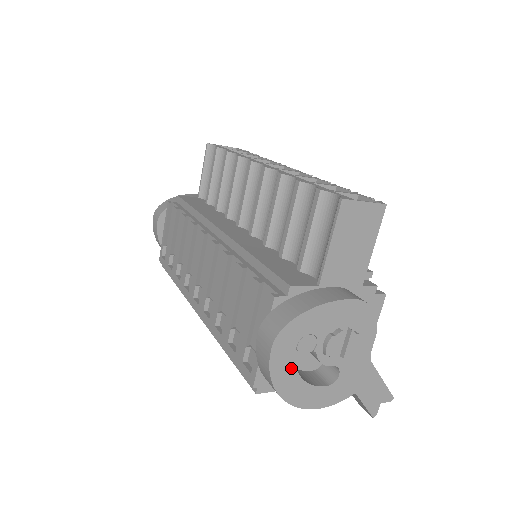
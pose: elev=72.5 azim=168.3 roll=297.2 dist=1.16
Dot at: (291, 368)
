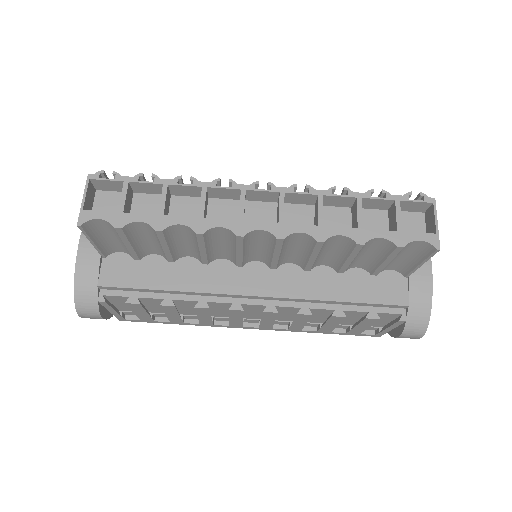
Dot at: occluded
